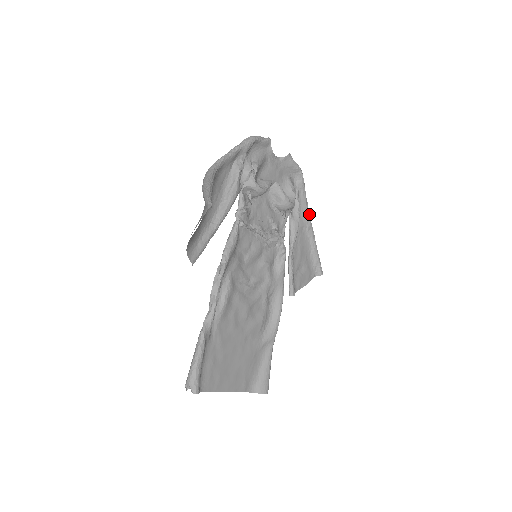
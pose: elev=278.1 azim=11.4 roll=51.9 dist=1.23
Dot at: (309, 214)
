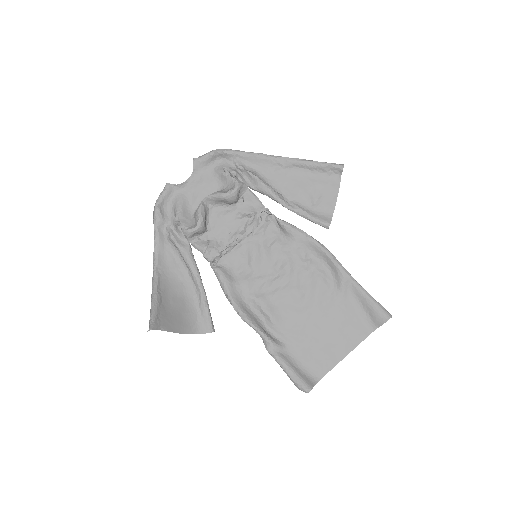
Dot at: (268, 155)
